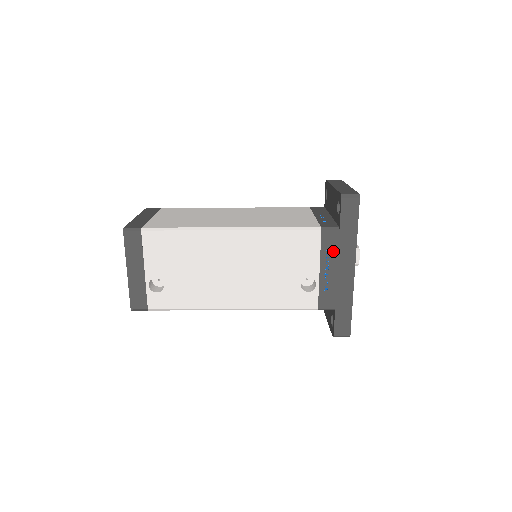
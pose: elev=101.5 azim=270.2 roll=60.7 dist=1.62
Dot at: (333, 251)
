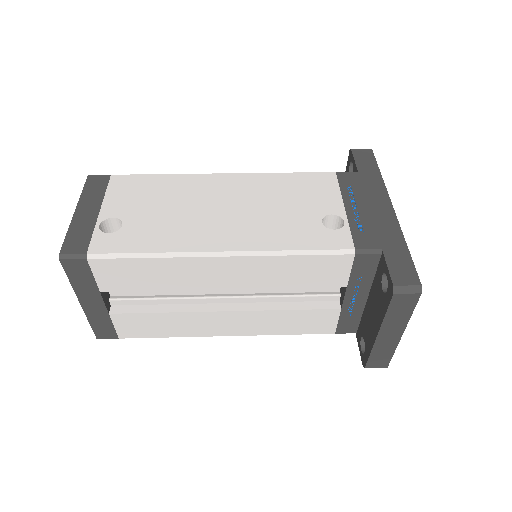
Dot at: (356, 189)
